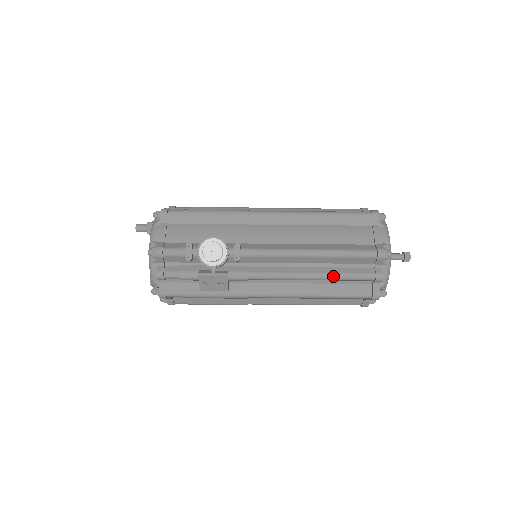
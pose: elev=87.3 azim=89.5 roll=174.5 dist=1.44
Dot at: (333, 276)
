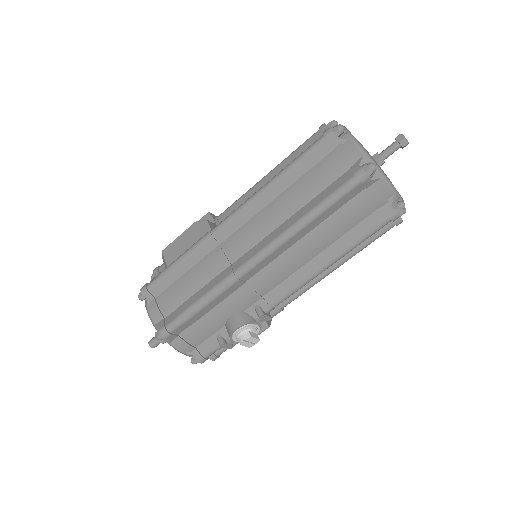
Dot at: (355, 254)
